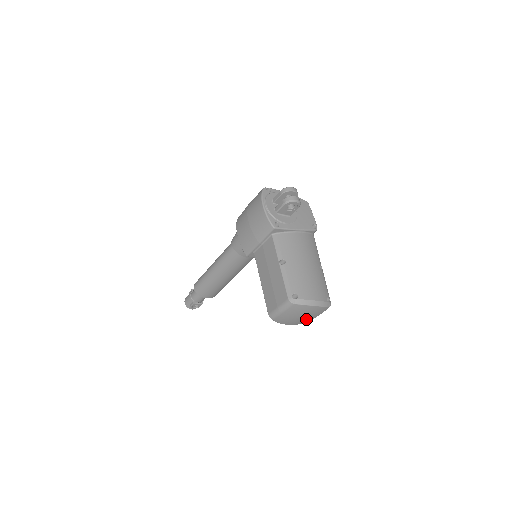
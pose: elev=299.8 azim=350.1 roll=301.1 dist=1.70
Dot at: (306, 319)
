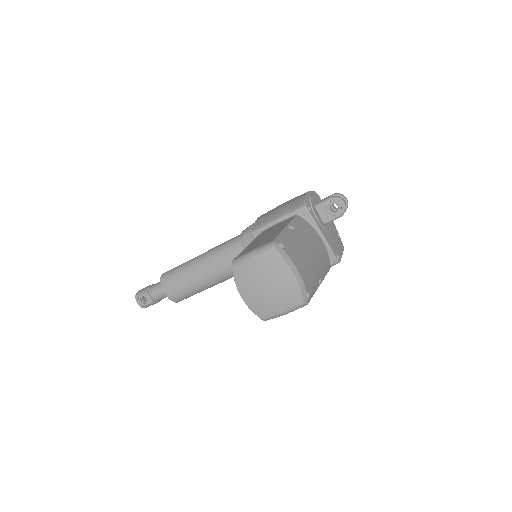
Dot at: (266, 301)
